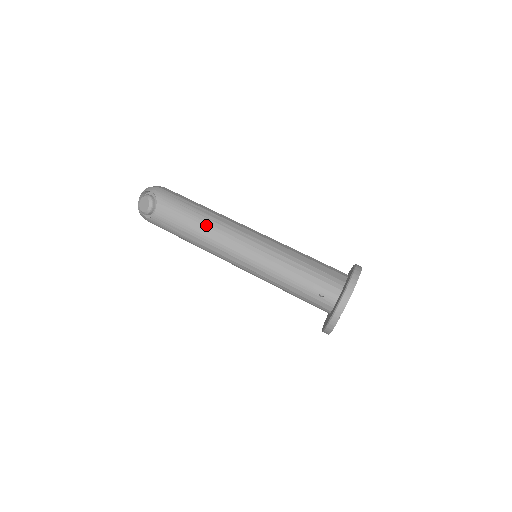
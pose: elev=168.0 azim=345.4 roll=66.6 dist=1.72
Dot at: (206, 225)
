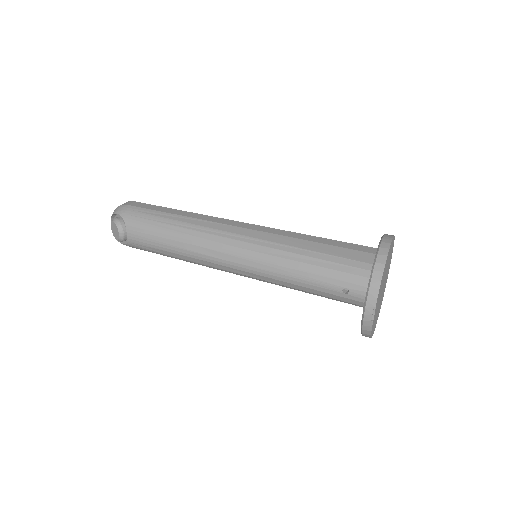
Dot at: (184, 237)
